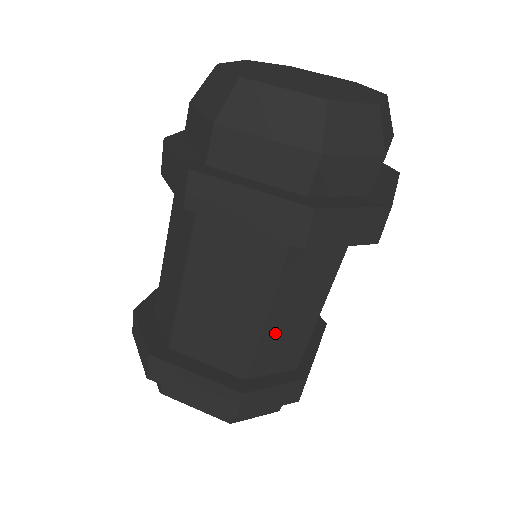
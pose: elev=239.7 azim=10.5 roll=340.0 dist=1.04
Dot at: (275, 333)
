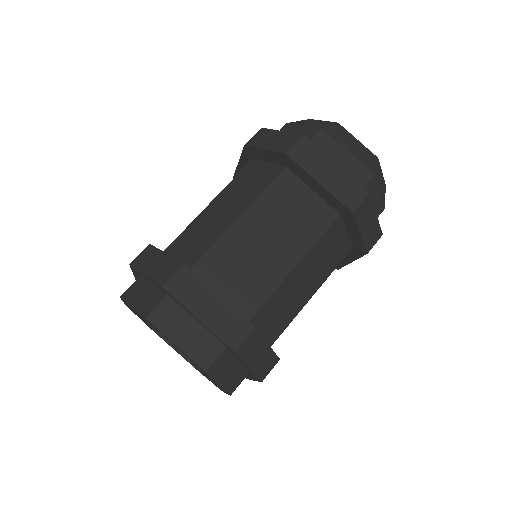
Dot at: (203, 222)
